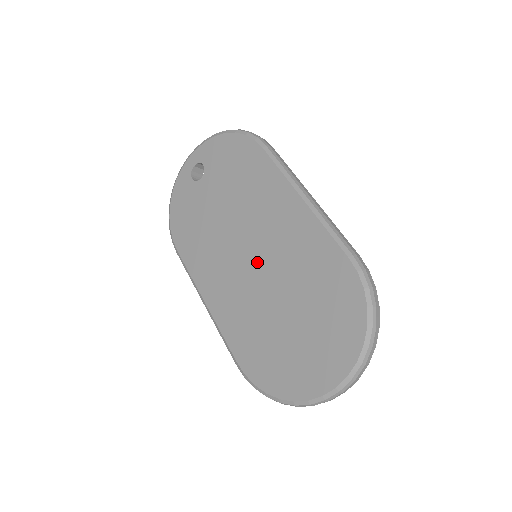
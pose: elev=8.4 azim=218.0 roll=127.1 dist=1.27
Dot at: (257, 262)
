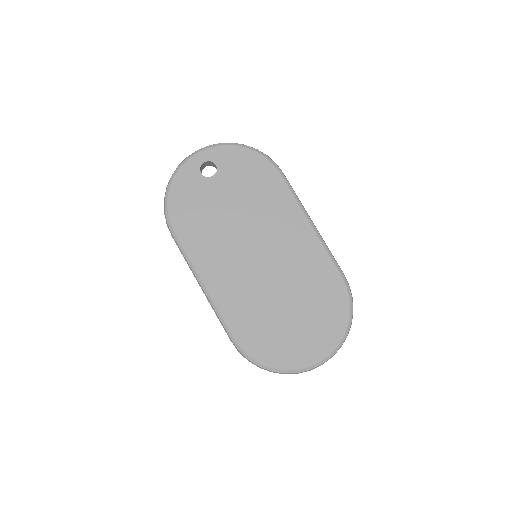
Dot at: (265, 263)
